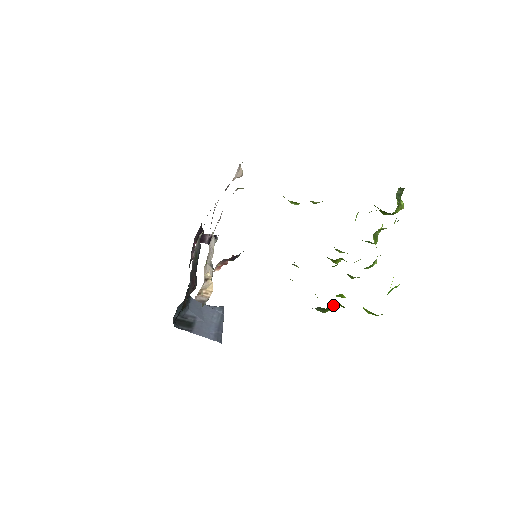
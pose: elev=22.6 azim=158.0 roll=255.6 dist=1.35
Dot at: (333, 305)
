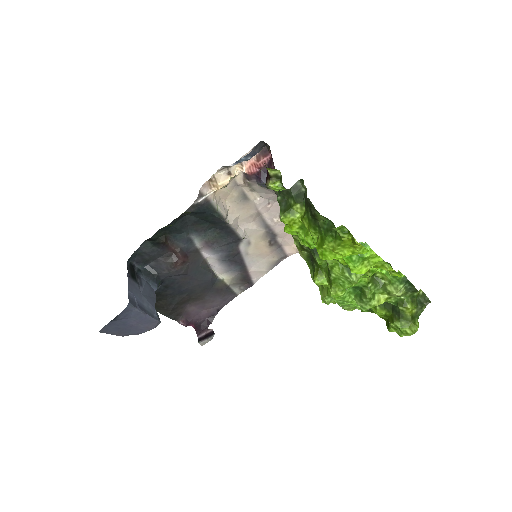
Dot at: (301, 198)
